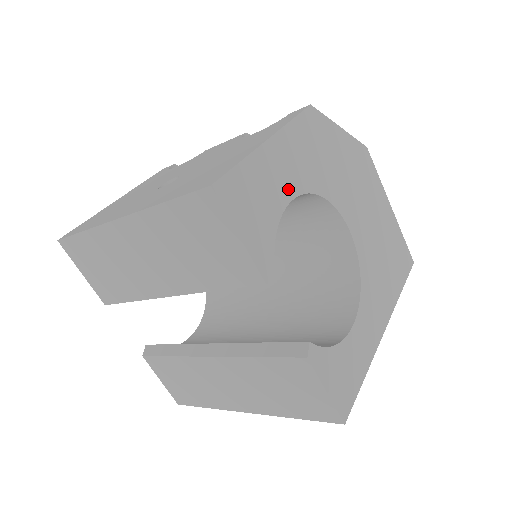
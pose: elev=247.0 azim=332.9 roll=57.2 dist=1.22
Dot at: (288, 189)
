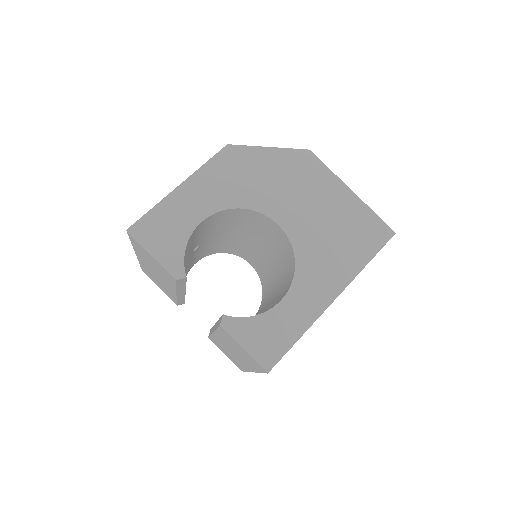
Dot at: (200, 213)
